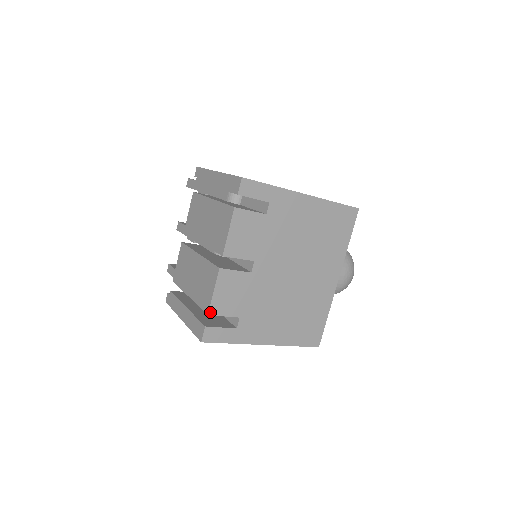
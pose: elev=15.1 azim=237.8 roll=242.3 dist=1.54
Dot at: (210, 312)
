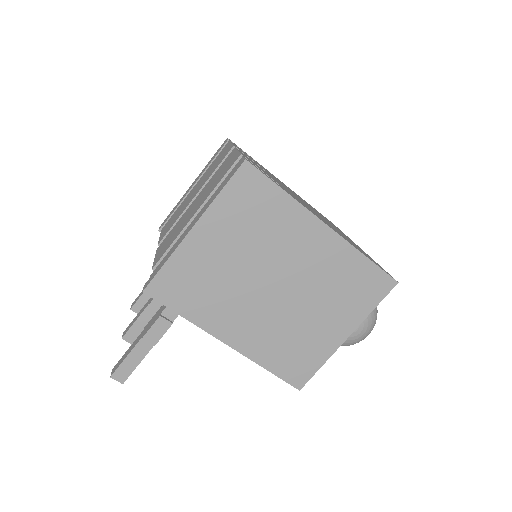
Dot at: (242, 155)
